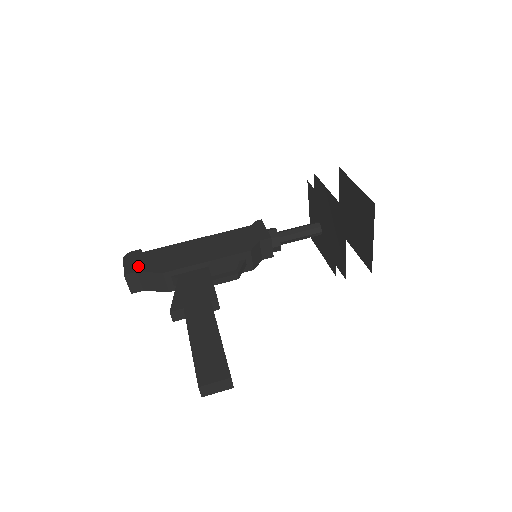
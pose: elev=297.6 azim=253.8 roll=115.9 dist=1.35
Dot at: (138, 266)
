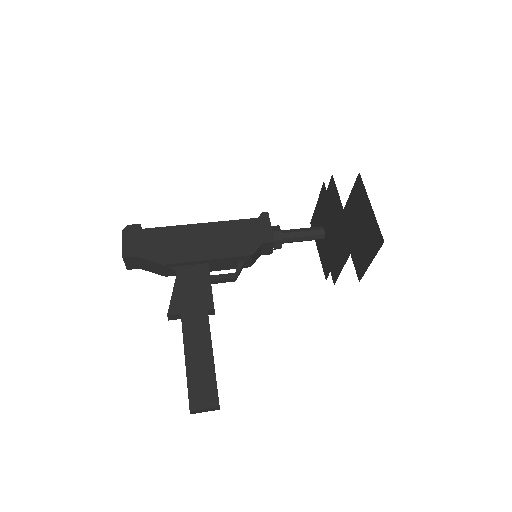
Dot at: (137, 249)
